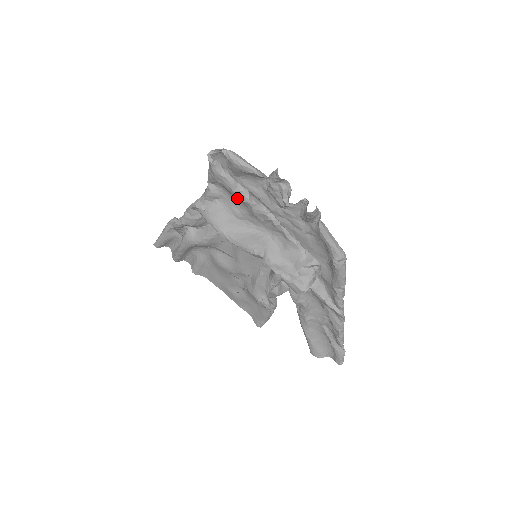
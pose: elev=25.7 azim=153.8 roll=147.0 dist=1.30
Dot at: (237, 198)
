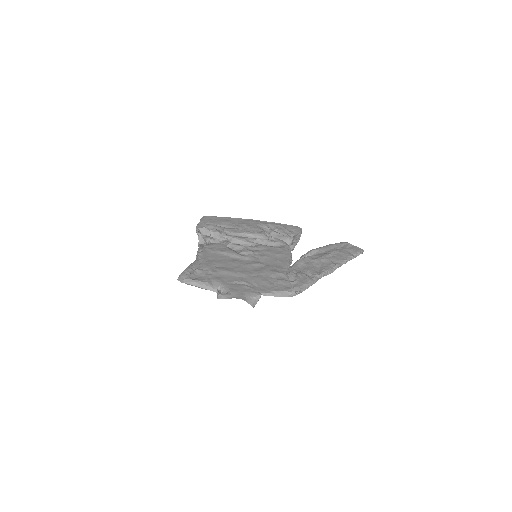
Dot at: occluded
